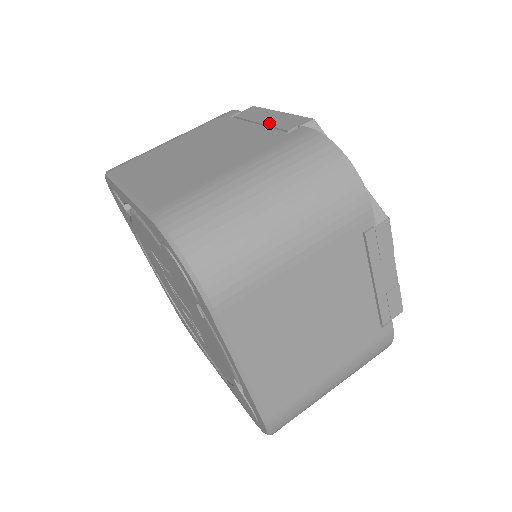
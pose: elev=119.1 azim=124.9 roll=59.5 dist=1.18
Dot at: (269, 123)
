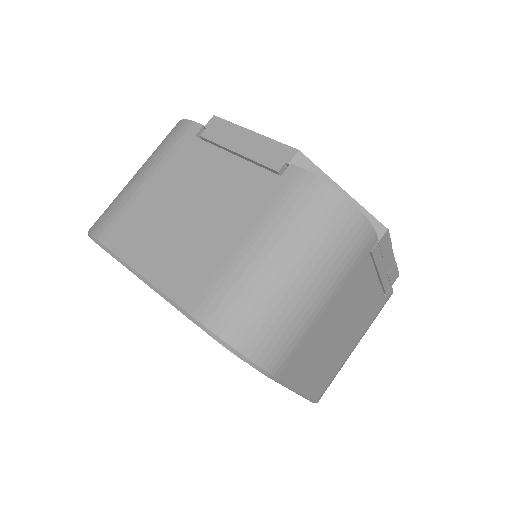
Dot at: (250, 155)
